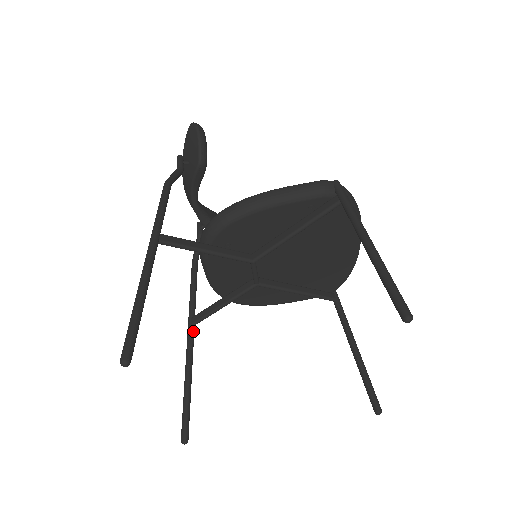
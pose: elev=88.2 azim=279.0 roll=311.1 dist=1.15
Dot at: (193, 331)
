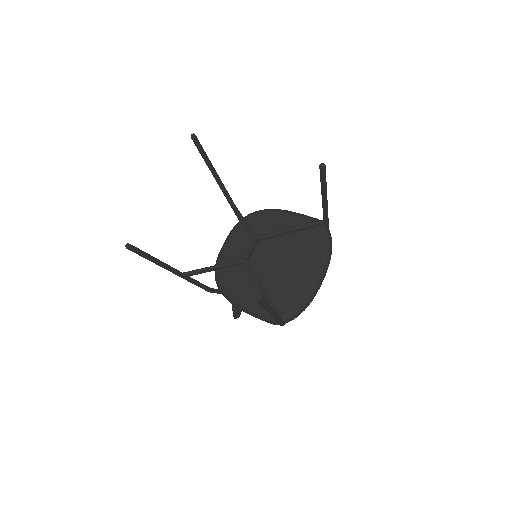
Dot at: (181, 273)
